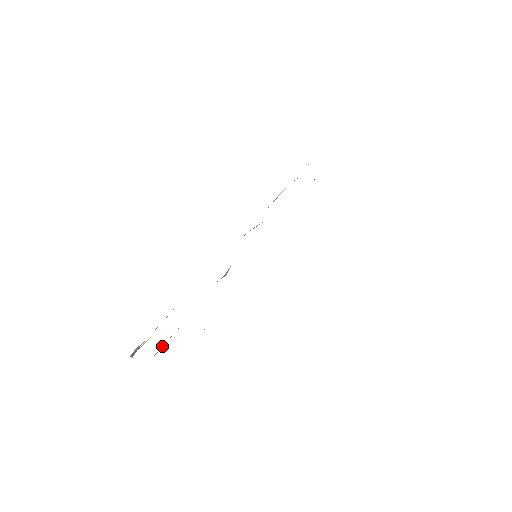
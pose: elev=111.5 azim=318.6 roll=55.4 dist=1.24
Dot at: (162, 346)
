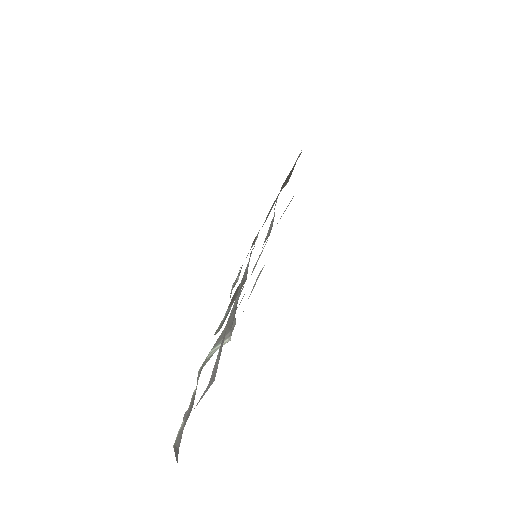
Dot at: (221, 345)
